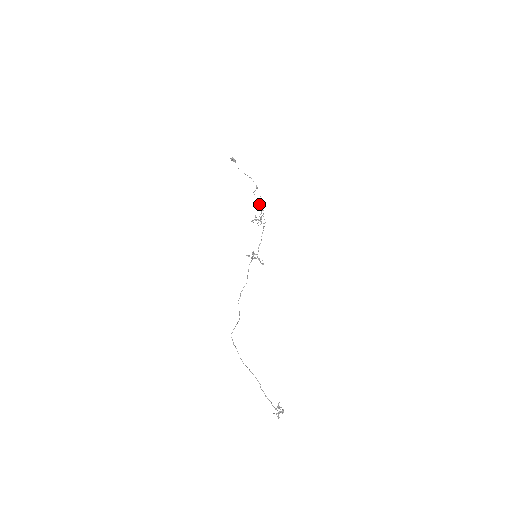
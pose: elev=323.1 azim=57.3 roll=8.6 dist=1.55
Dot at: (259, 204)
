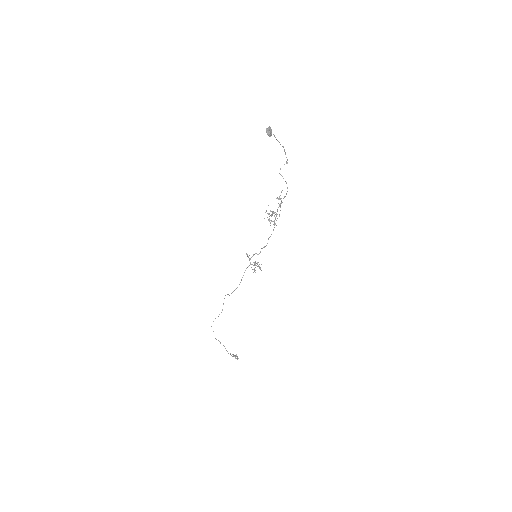
Dot at: (281, 192)
